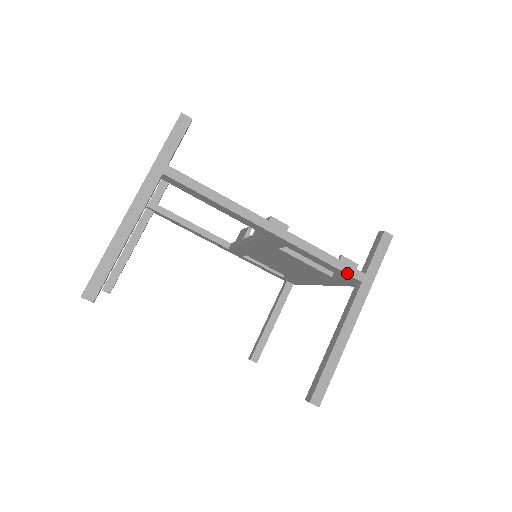
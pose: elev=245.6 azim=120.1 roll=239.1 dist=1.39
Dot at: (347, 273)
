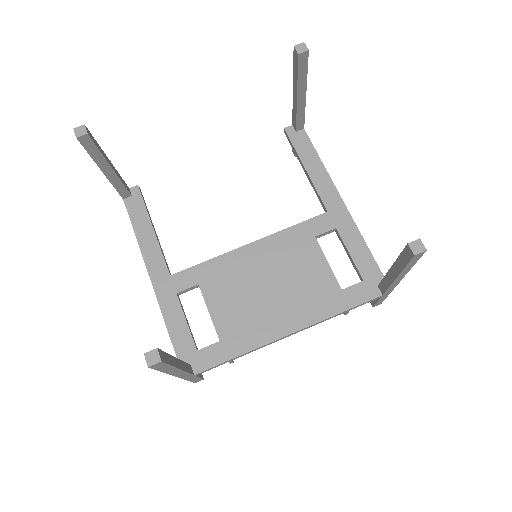
Dot at: occluded
